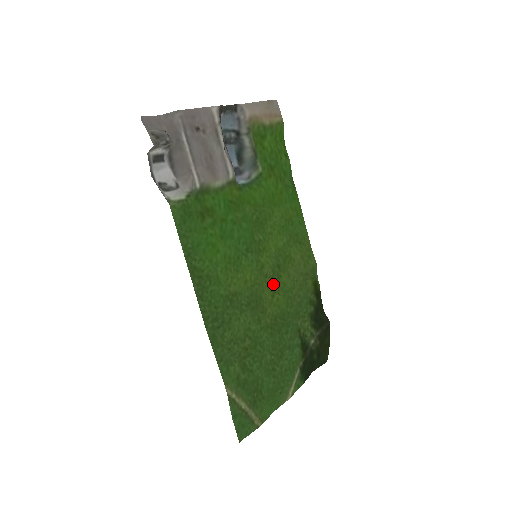
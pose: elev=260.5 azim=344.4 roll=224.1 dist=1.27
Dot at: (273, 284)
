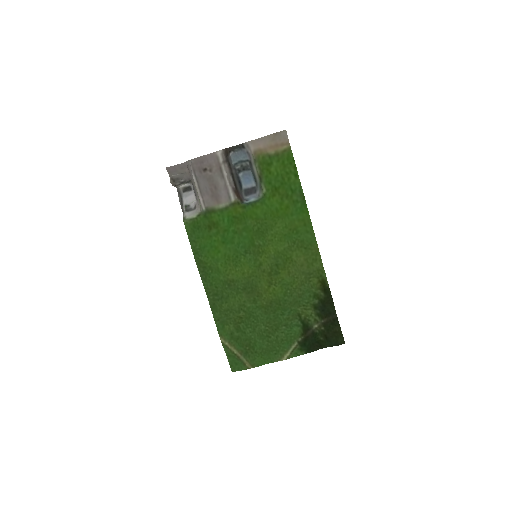
Dot at: (270, 278)
